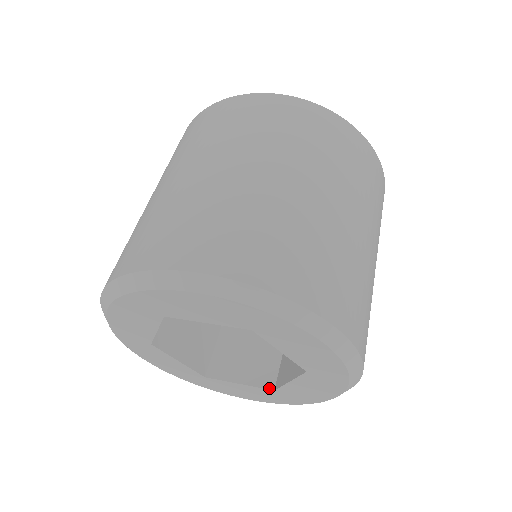
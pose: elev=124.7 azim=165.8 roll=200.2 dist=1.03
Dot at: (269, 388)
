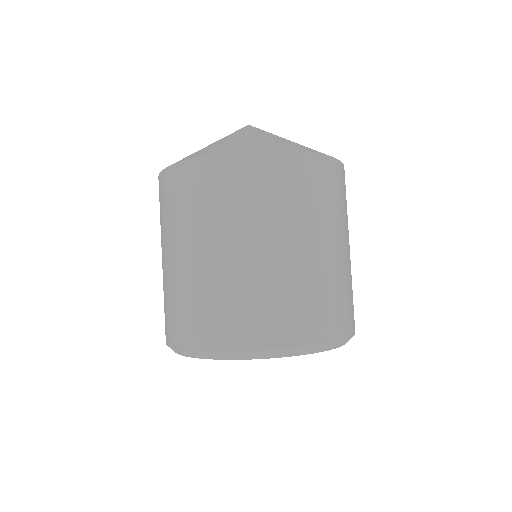
Dot at: occluded
